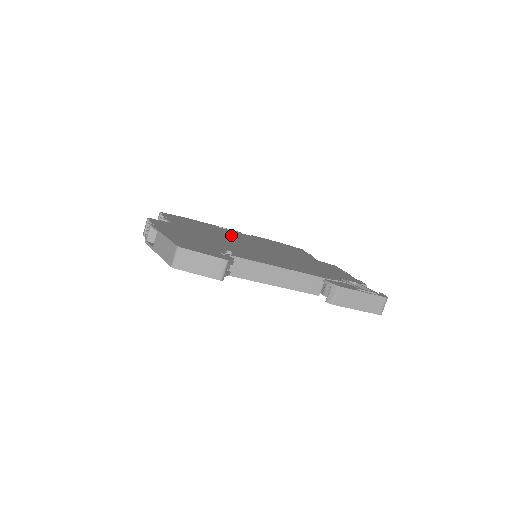
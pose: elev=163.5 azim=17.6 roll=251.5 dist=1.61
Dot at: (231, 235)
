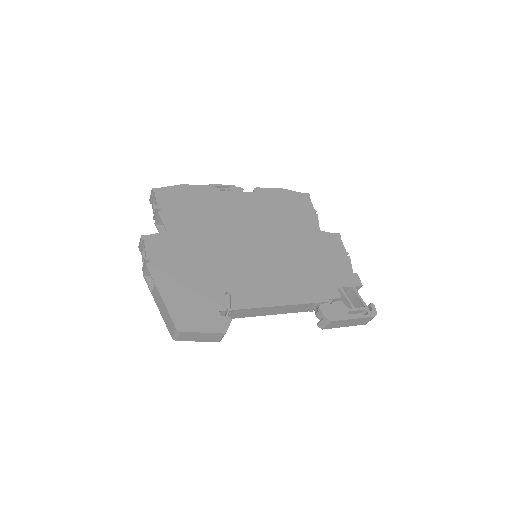
Dot at: (231, 216)
